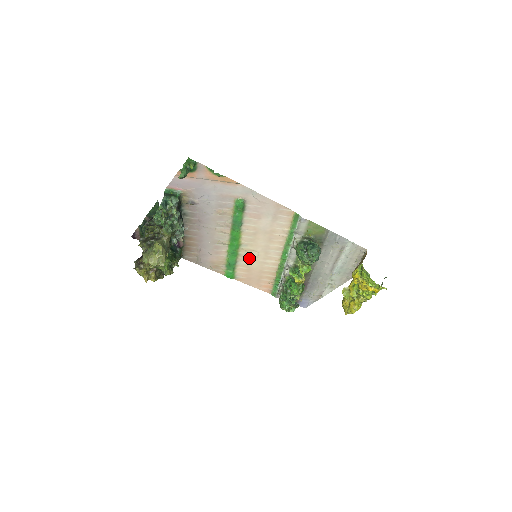
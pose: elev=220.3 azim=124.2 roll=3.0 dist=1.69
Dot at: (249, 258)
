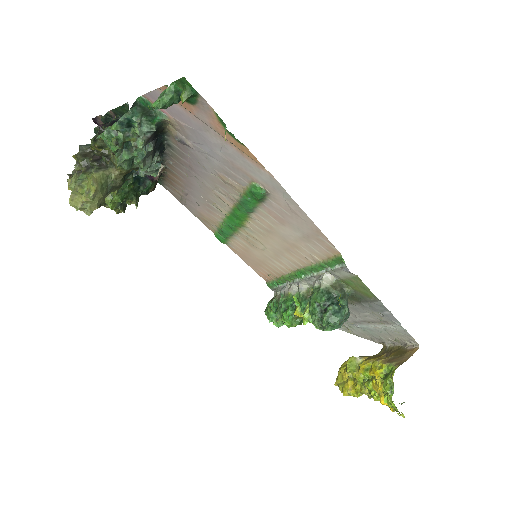
Dot at: (251, 243)
